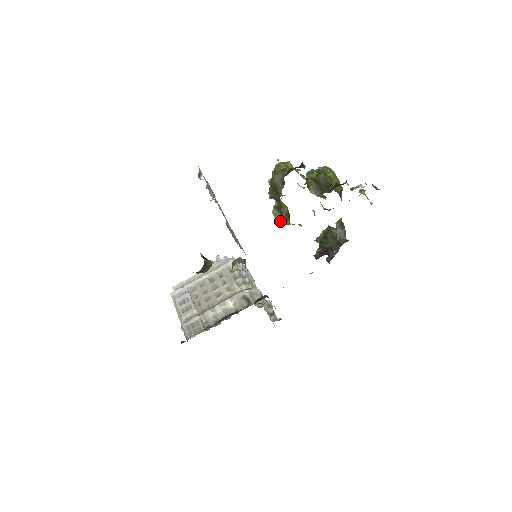
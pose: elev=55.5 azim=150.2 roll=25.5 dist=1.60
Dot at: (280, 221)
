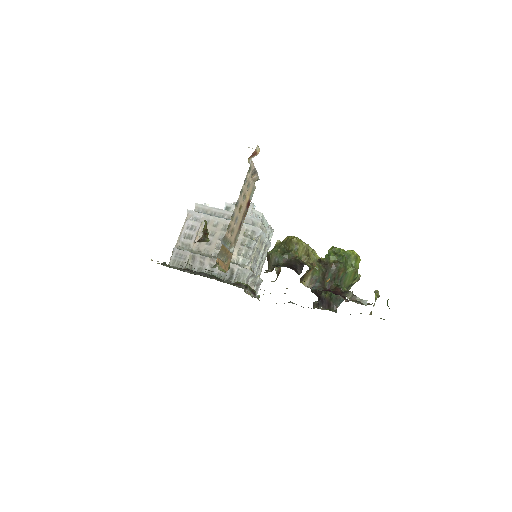
Dot at: occluded
